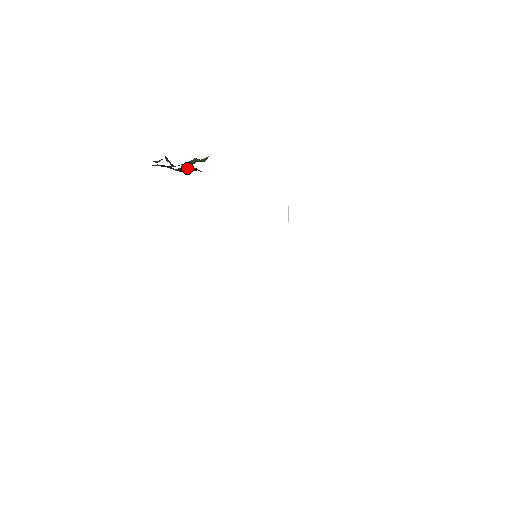
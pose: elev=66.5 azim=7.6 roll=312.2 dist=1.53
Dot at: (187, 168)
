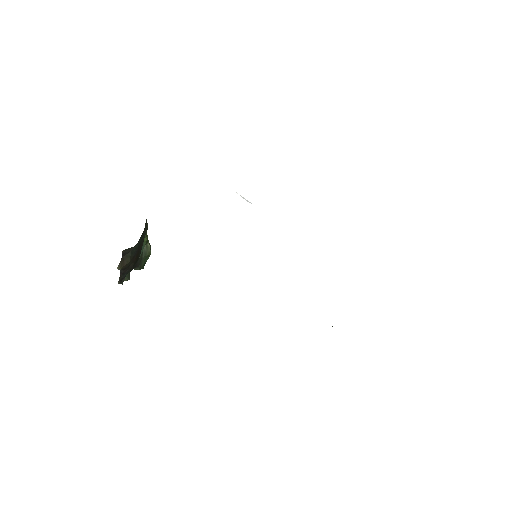
Dot at: (123, 258)
